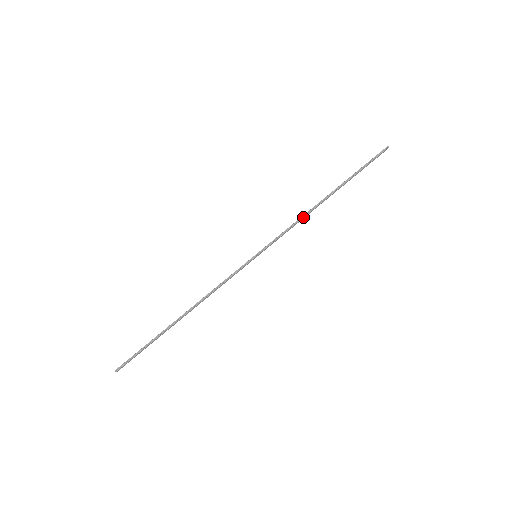
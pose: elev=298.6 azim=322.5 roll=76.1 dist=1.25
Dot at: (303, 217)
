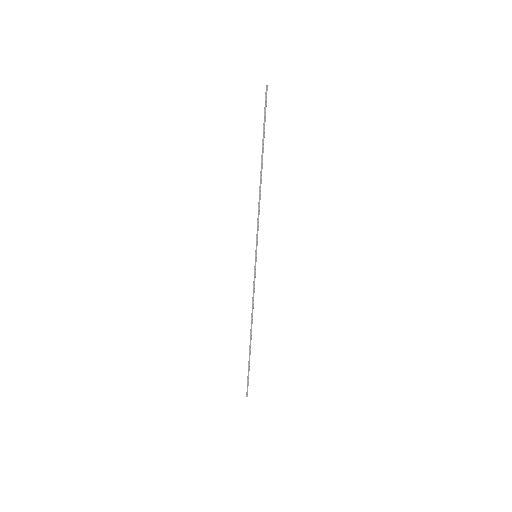
Dot at: occluded
